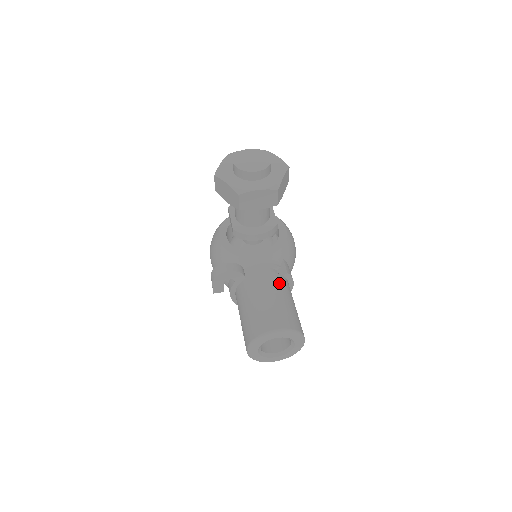
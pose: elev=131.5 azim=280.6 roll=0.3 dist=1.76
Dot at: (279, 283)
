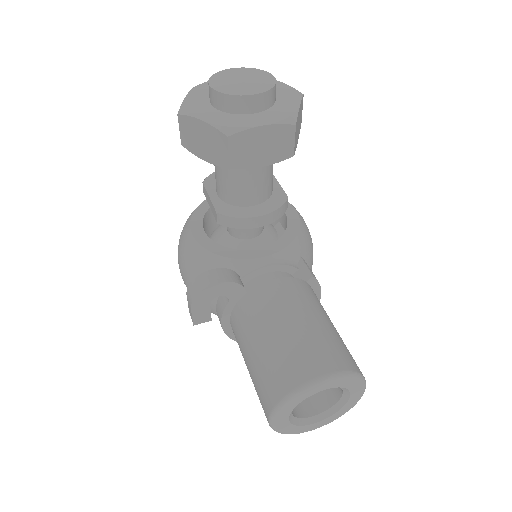
Dot at: (305, 294)
